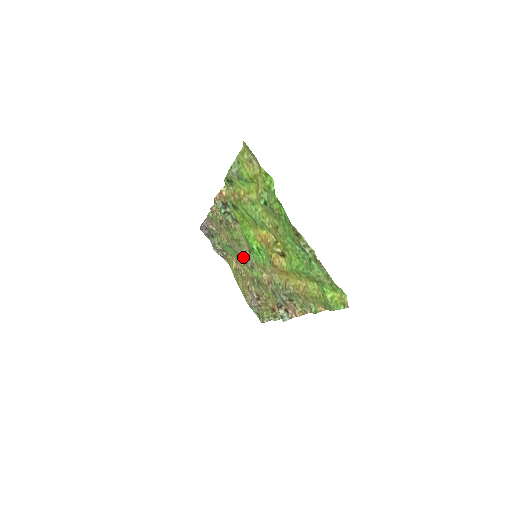
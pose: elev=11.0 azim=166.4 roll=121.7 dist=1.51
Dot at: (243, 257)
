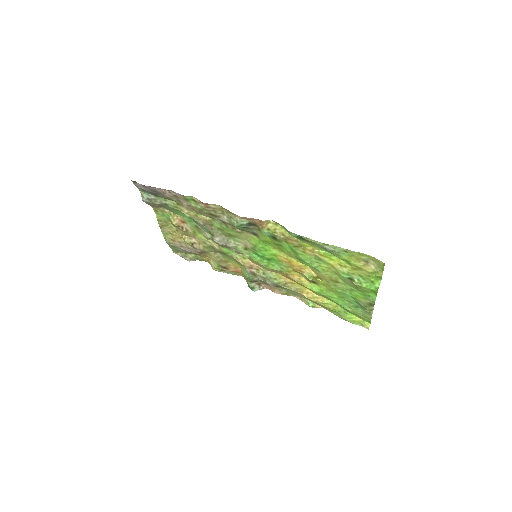
Dot at: (225, 243)
